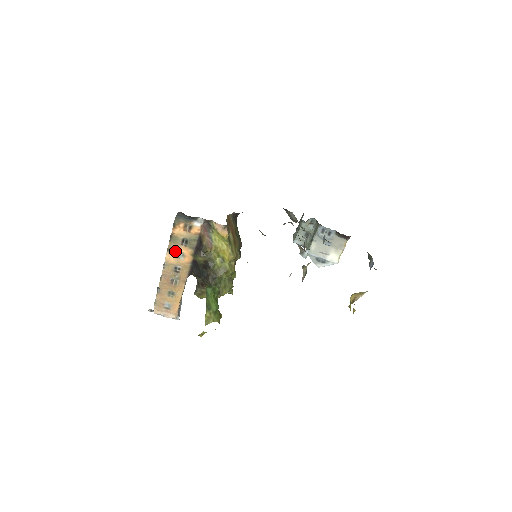
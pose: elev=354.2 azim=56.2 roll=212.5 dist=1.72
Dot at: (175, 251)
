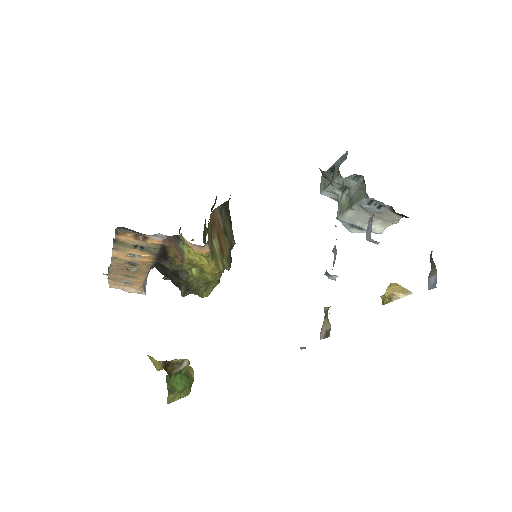
Dot at: (125, 252)
